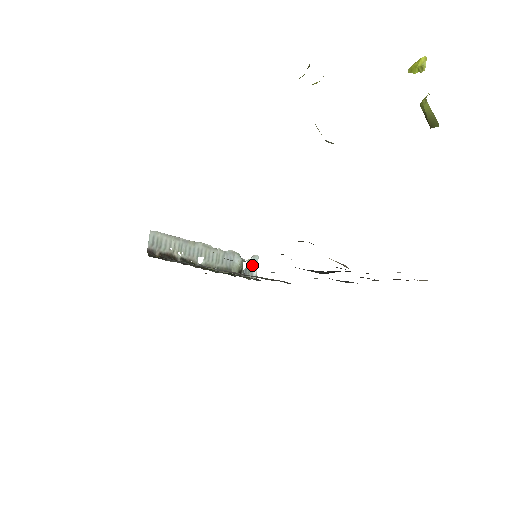
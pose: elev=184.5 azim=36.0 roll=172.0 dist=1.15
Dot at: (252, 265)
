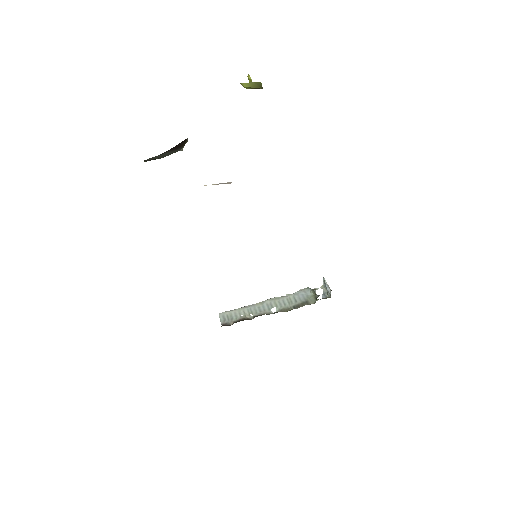
Dot at: (325, 287)
